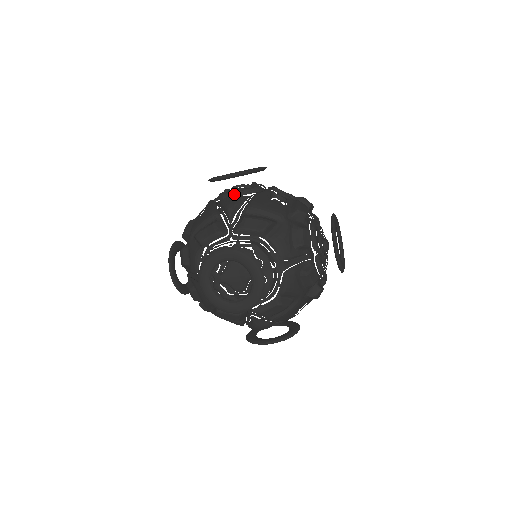
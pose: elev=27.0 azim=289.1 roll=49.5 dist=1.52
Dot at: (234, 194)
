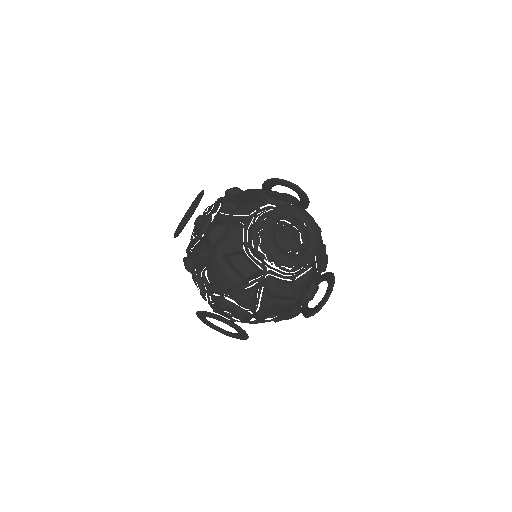
Dot at: (288, 200)
